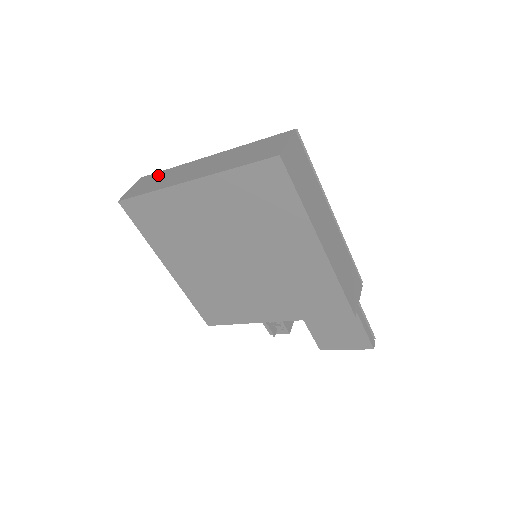
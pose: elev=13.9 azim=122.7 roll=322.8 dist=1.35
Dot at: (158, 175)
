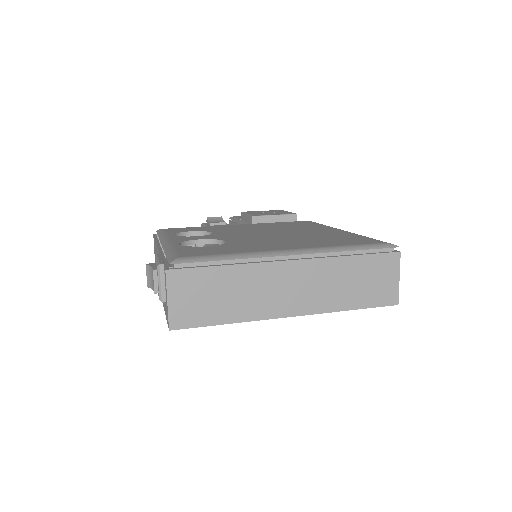
Dot at: (212, 279)
